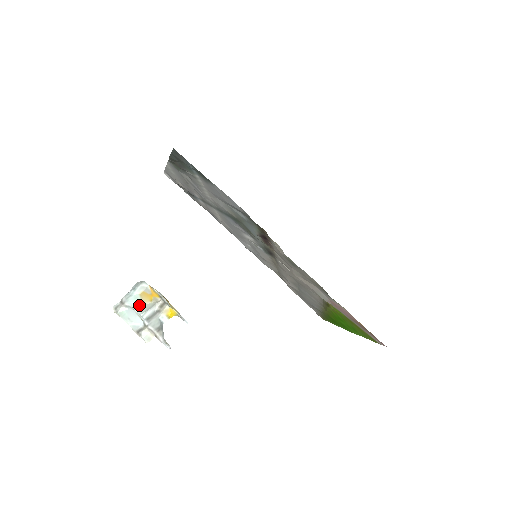
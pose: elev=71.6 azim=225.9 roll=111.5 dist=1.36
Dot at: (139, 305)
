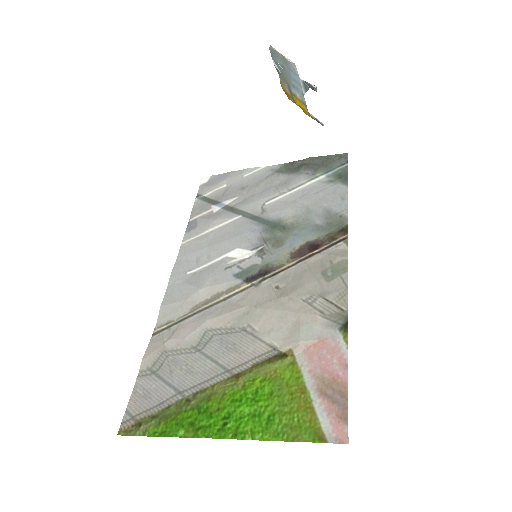
Dot at: (288, 78)
